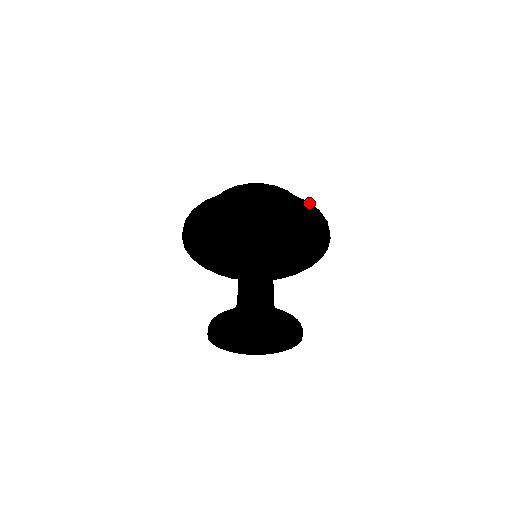
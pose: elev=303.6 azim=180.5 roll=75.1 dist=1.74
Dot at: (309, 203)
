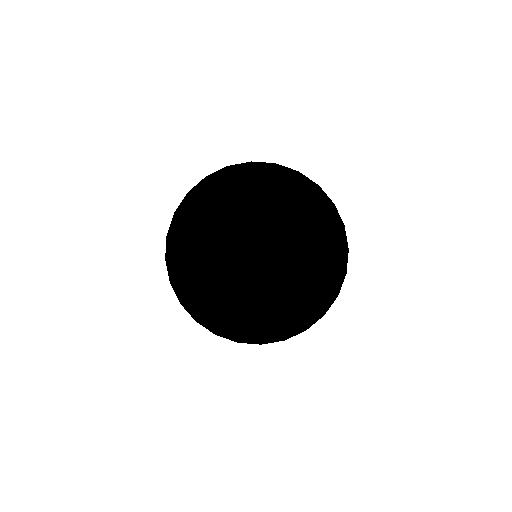
Dot at: occluded
